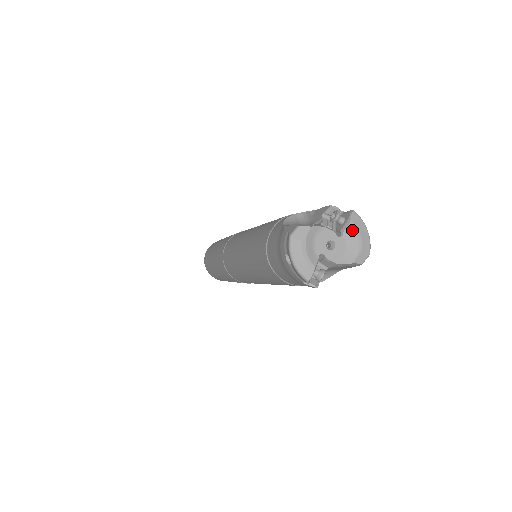
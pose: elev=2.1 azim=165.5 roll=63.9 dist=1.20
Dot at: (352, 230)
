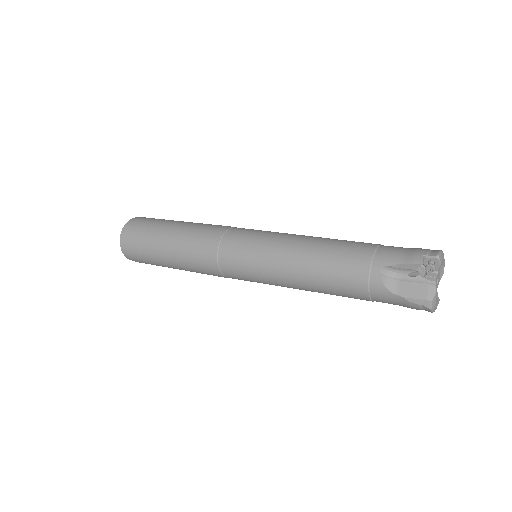
Dot at: (442, 264)
